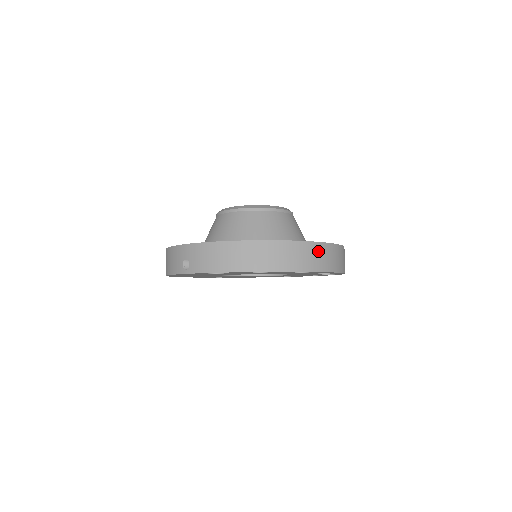
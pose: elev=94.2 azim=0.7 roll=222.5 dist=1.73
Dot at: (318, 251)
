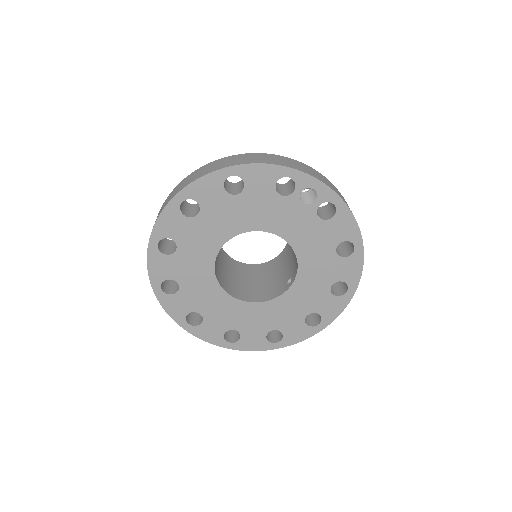
Dot at: (298, 164)
